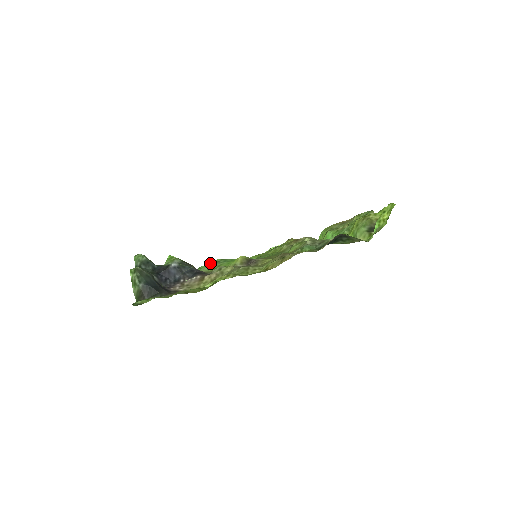
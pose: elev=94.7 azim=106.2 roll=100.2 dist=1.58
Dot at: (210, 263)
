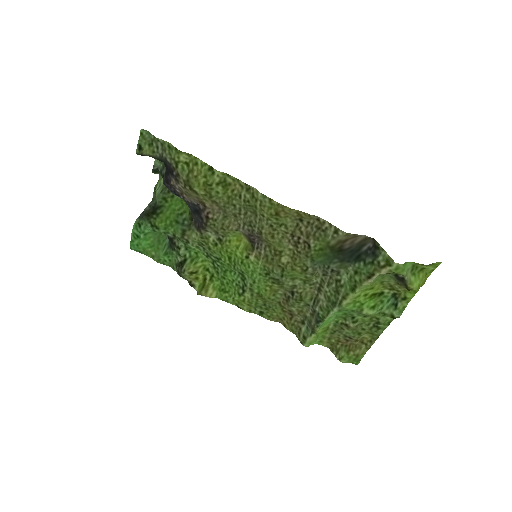
Dot at: (201, 251)
